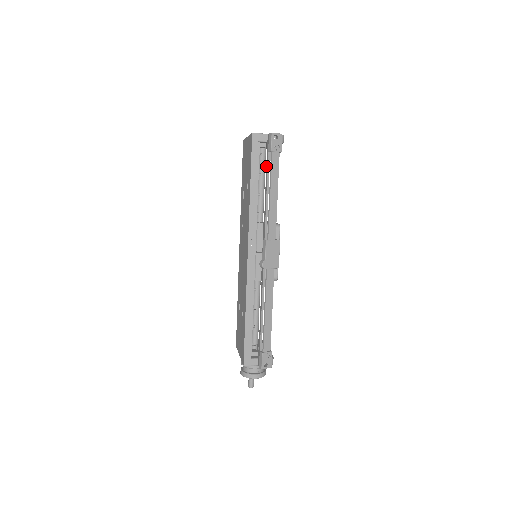
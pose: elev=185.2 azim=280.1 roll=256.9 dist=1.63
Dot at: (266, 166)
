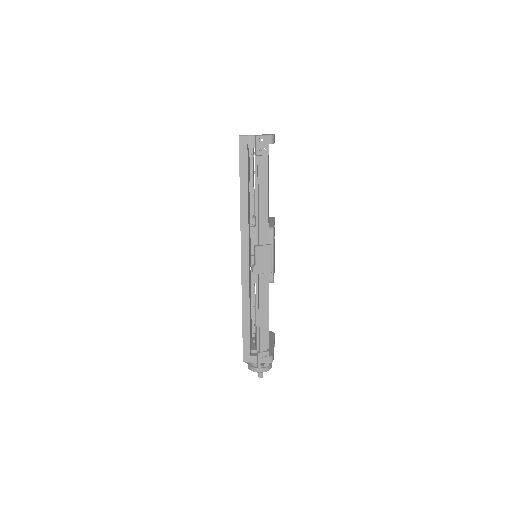
Dot at: (255, 169)
